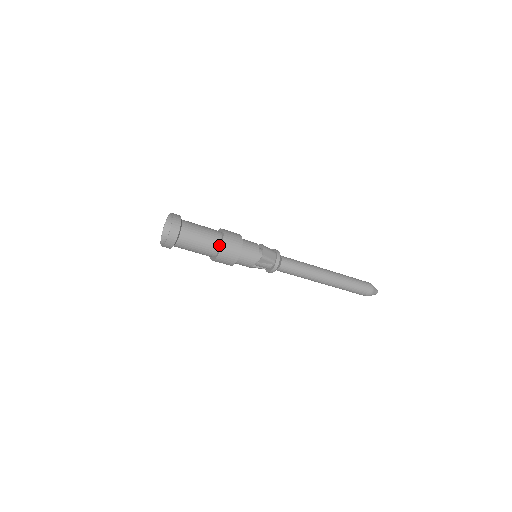
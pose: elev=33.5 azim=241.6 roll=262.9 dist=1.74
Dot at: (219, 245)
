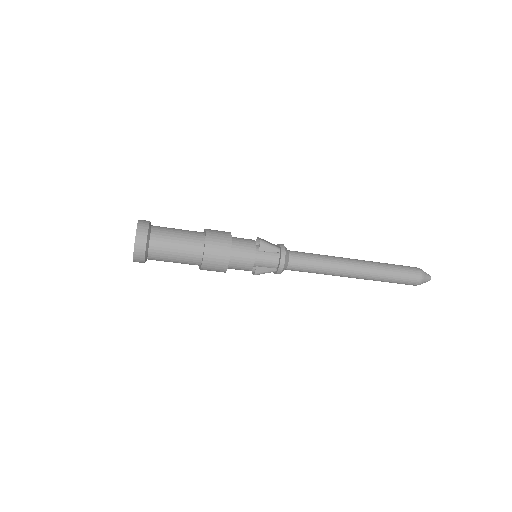
Dot at: (203, 236)
